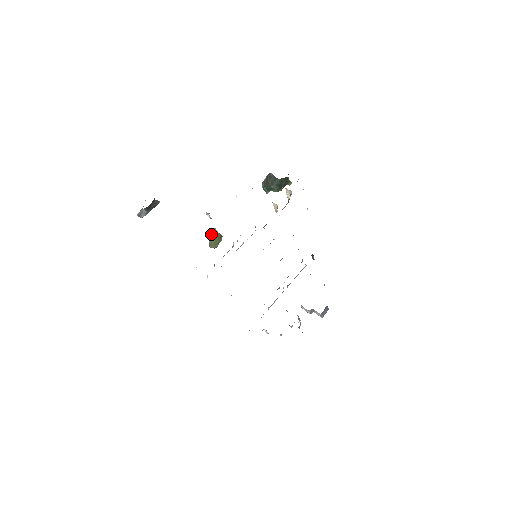
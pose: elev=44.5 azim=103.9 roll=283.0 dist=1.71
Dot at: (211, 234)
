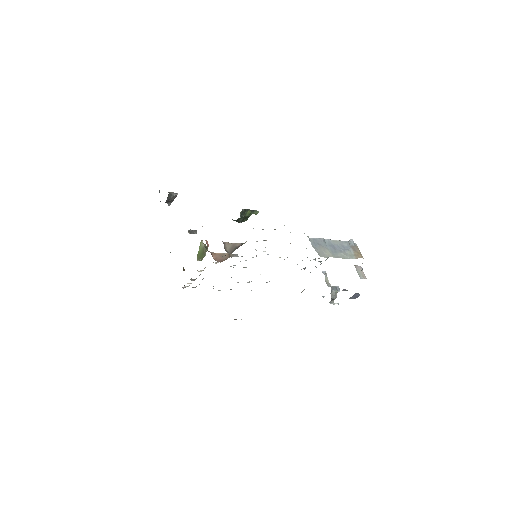
Dot at: (199, 246)
